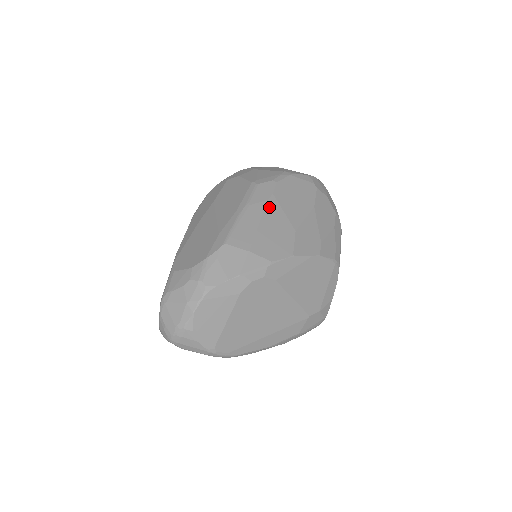
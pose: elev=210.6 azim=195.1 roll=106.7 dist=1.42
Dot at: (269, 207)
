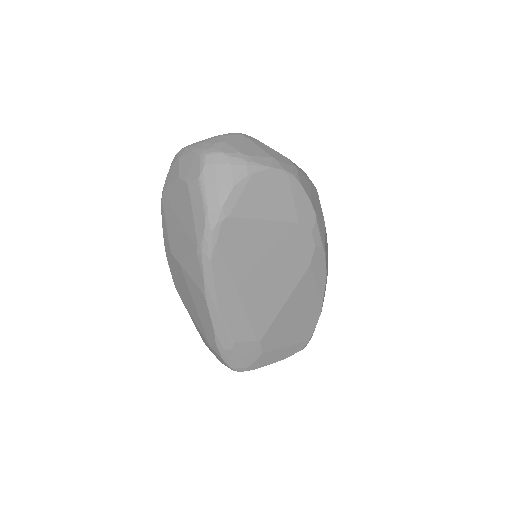
Dot at: occluded
